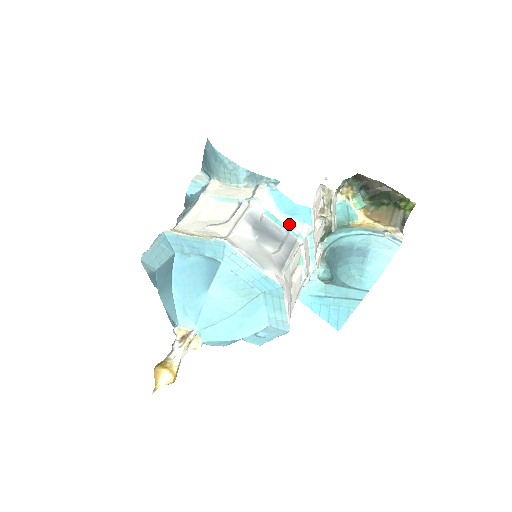
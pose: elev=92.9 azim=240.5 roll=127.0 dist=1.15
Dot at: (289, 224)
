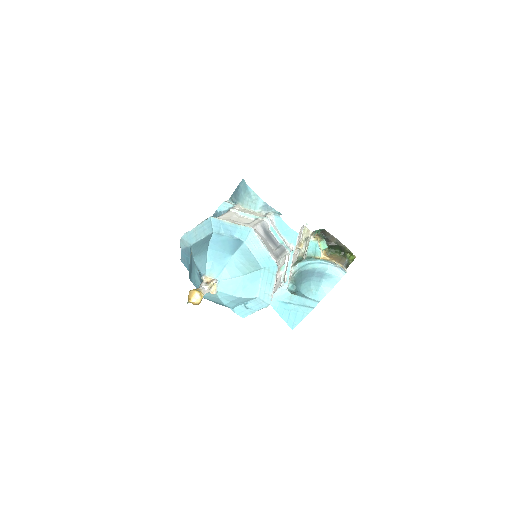
Dot at: (283, 239)
